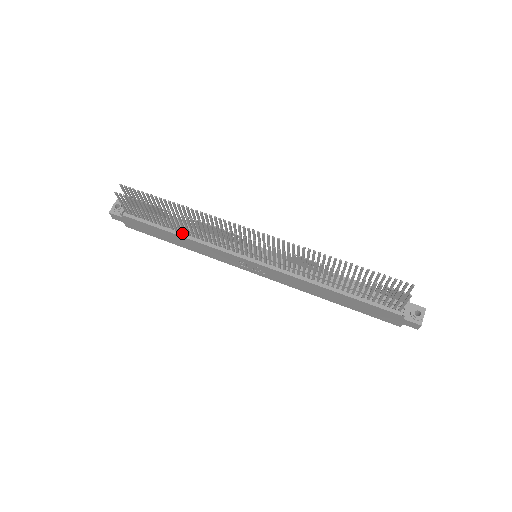
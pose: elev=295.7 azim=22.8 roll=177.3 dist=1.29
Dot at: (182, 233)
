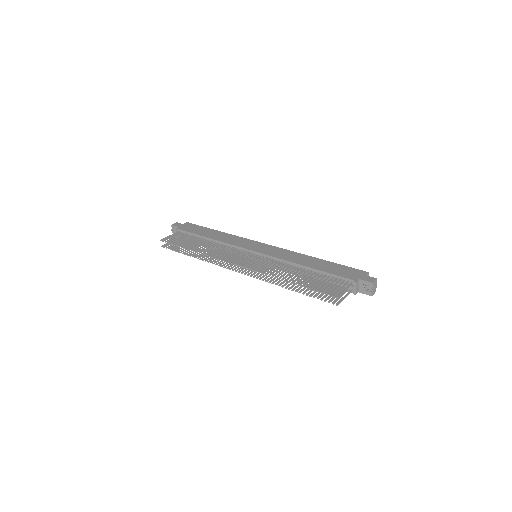
Dot at: (211, 247)
